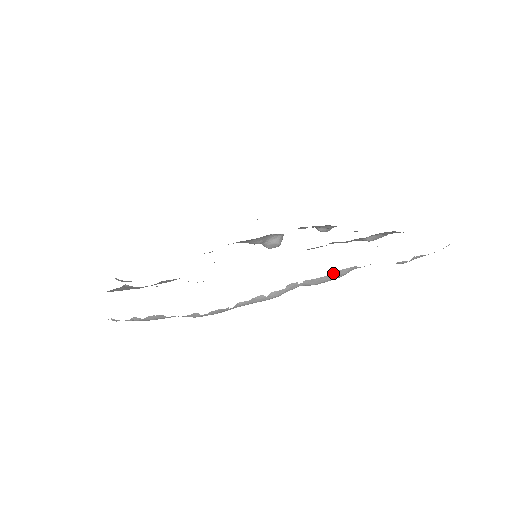
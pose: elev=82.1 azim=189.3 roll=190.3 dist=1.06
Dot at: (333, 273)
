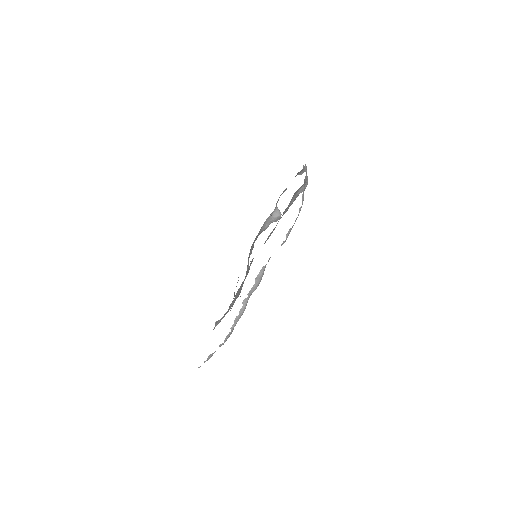
Dot at: (256, 280)
